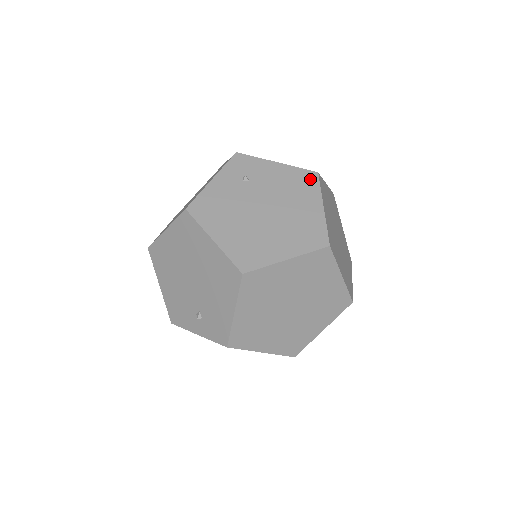
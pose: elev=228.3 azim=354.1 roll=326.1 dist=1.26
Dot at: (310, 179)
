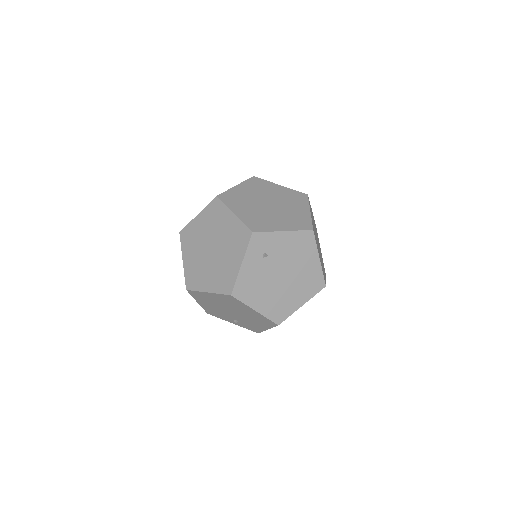
Dot at: (308, 238)
